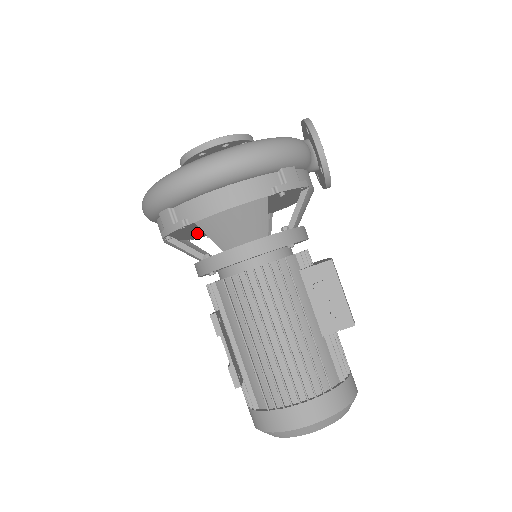
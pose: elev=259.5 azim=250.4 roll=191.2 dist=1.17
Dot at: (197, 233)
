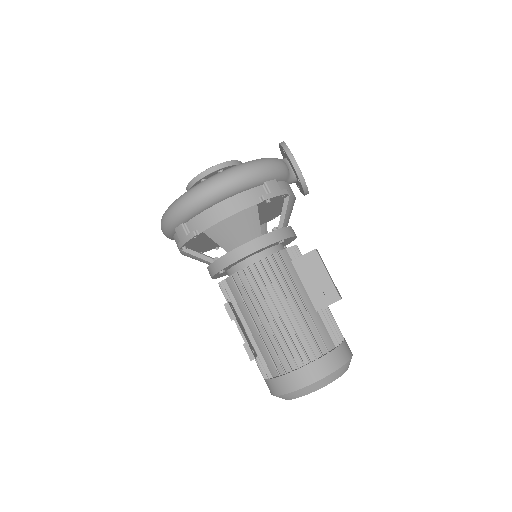
Dot at: (207, 244)
